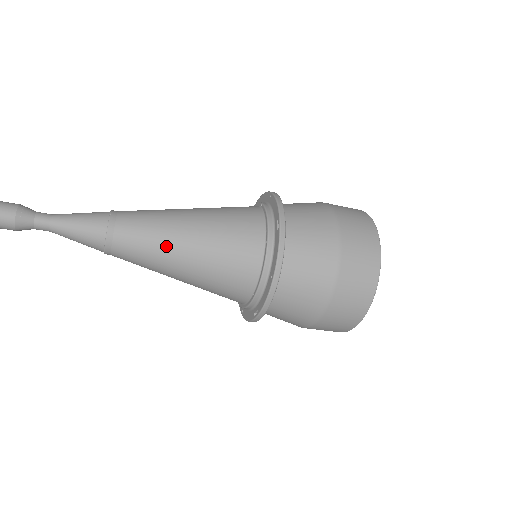
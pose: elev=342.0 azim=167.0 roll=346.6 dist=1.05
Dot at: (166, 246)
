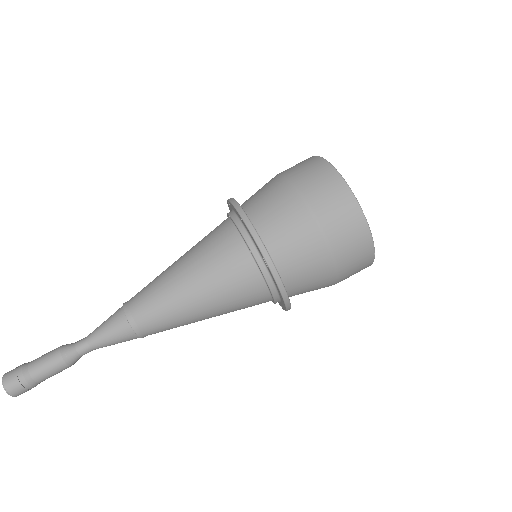
Dot at: (166, 279)
